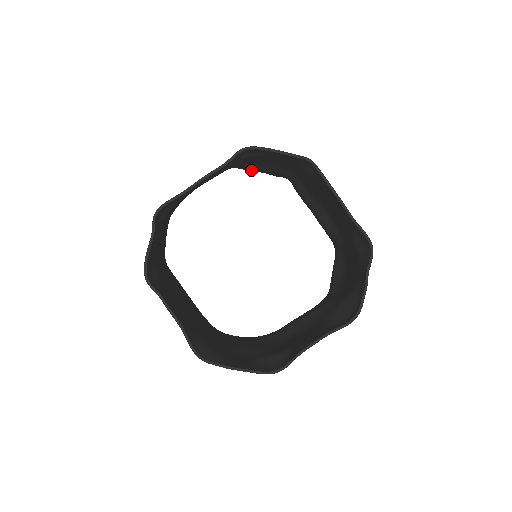
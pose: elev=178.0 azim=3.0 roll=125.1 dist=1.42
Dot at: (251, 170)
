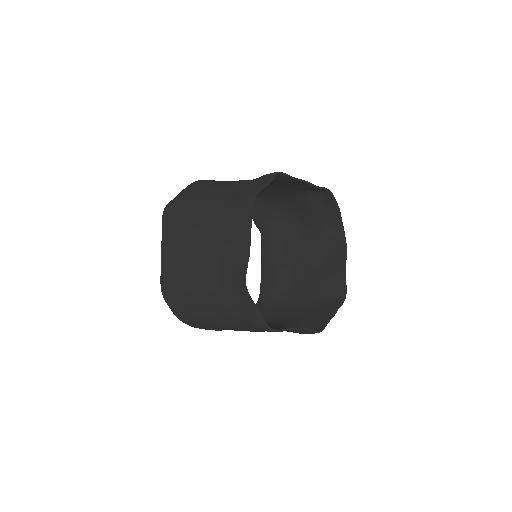
Dot at: occluded
